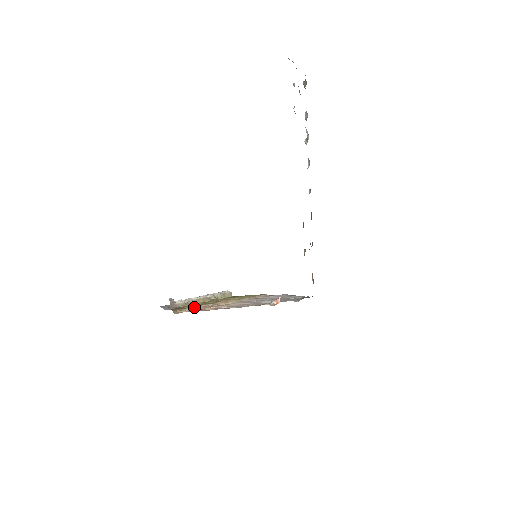
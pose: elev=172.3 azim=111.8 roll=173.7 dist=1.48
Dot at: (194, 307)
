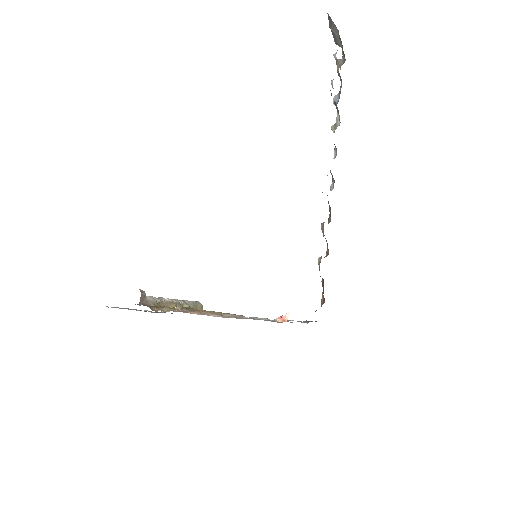
Dot at: (173, 308)
